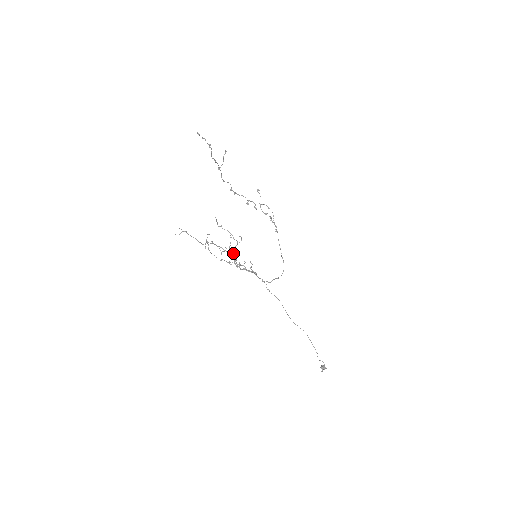
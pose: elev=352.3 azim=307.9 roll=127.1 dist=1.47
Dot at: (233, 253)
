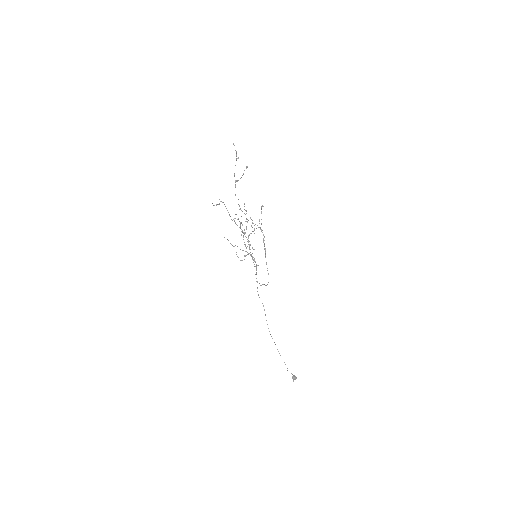
Dot at: occluded
